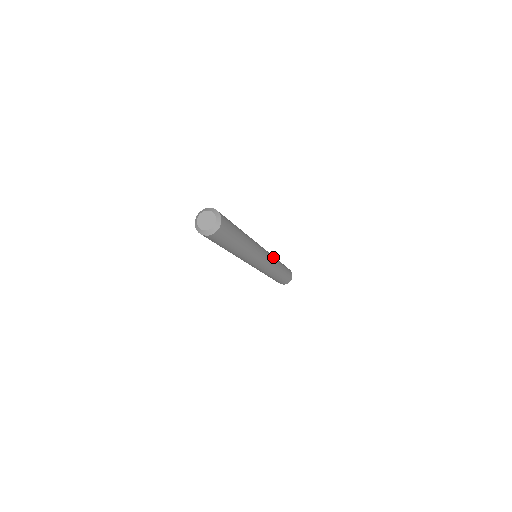
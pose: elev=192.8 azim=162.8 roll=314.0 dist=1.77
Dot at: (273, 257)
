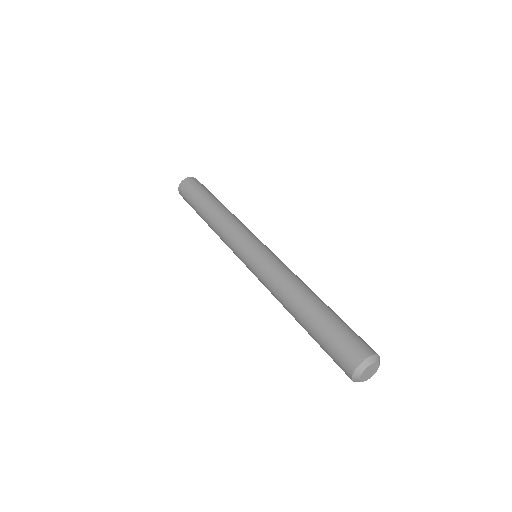
Dot at: (244, 225)
